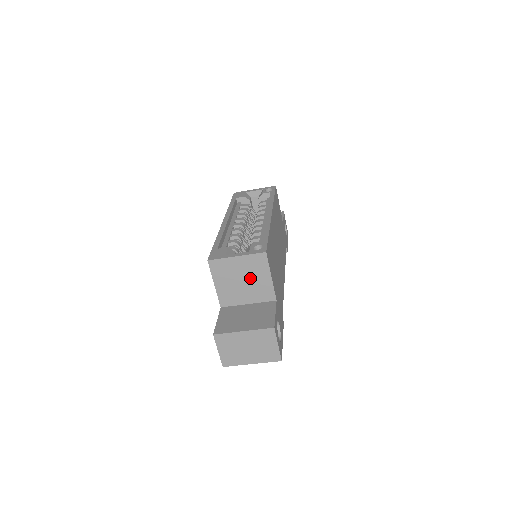
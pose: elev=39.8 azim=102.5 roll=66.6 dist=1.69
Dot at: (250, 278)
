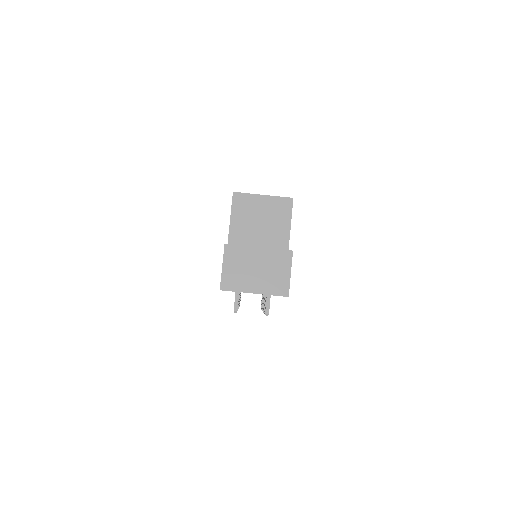
Dot at: (269, 222)
